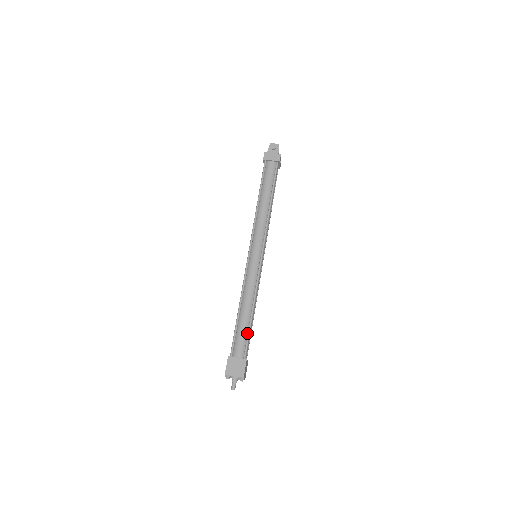
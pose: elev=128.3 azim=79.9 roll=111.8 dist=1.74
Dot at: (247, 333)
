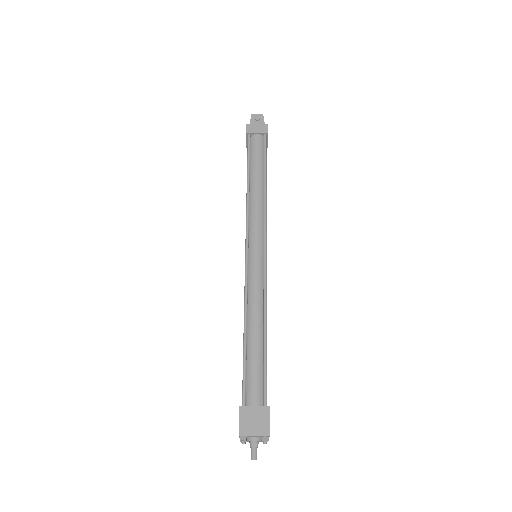
Dot at: (262, 366)
